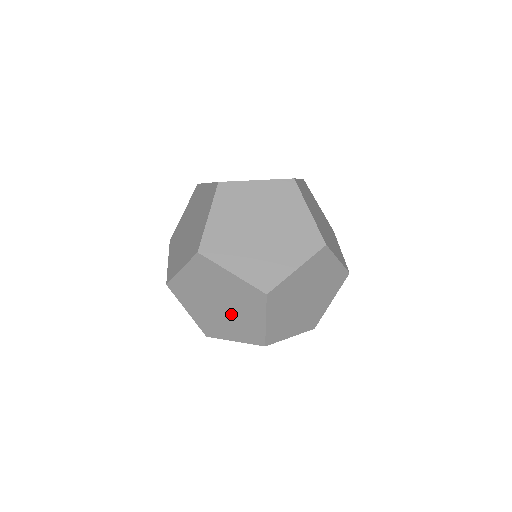
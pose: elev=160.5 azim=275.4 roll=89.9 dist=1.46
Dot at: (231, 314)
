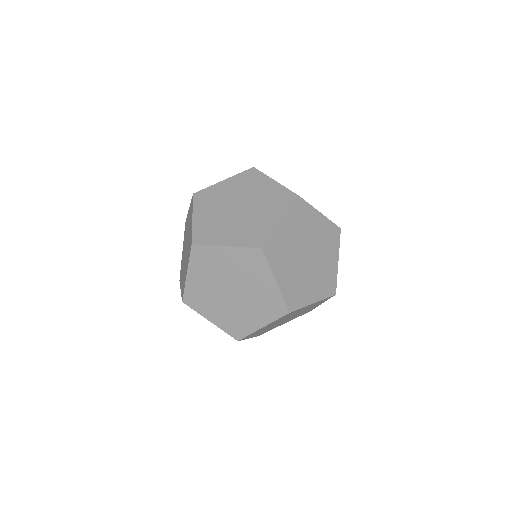
Dot at: occluded
